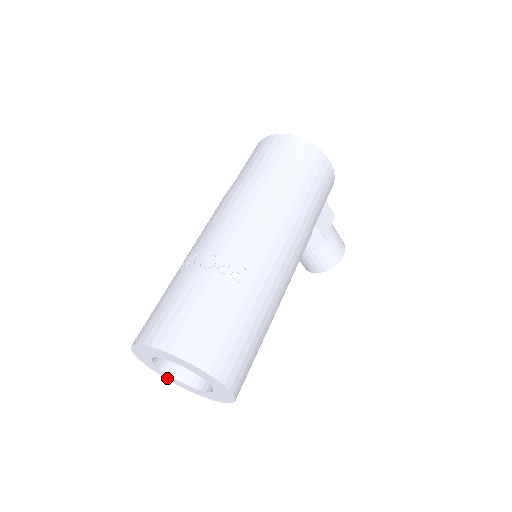
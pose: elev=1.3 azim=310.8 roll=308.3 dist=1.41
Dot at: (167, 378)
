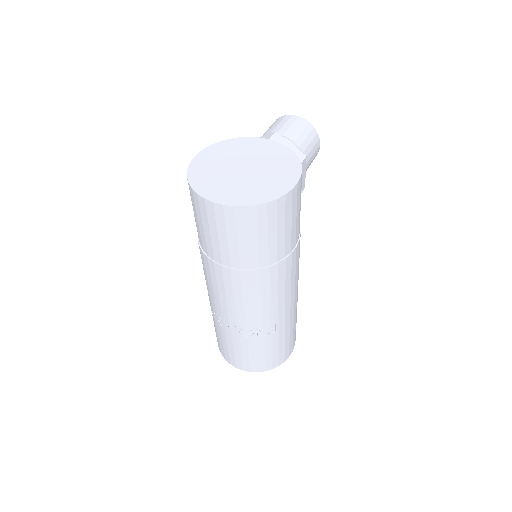
Dot at: occluded
